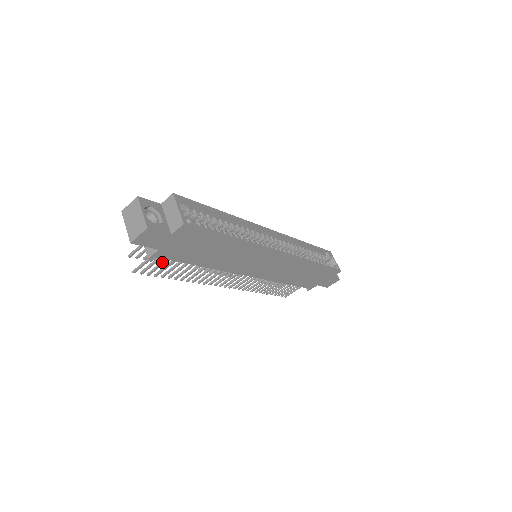
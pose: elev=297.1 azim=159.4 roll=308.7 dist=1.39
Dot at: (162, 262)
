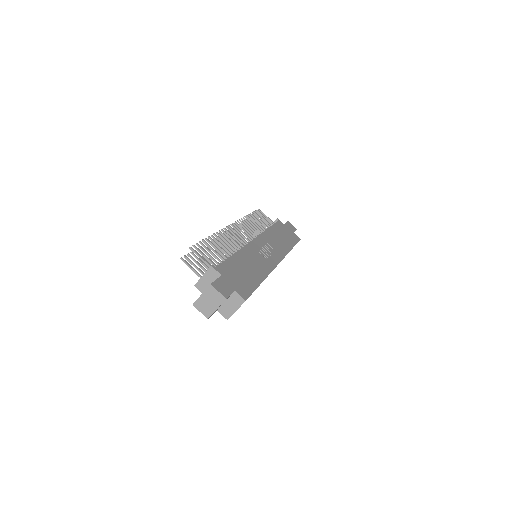
Dot at: (202, 268)
